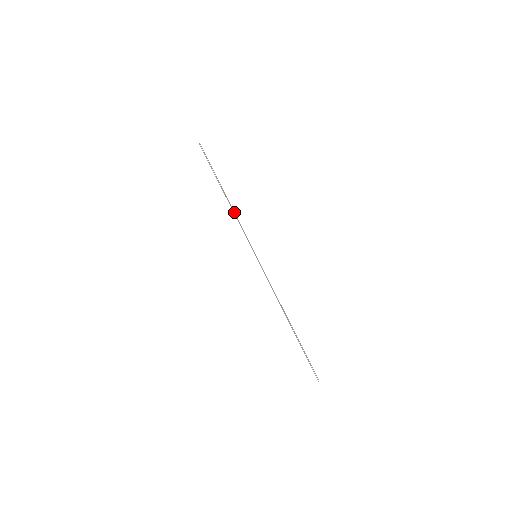
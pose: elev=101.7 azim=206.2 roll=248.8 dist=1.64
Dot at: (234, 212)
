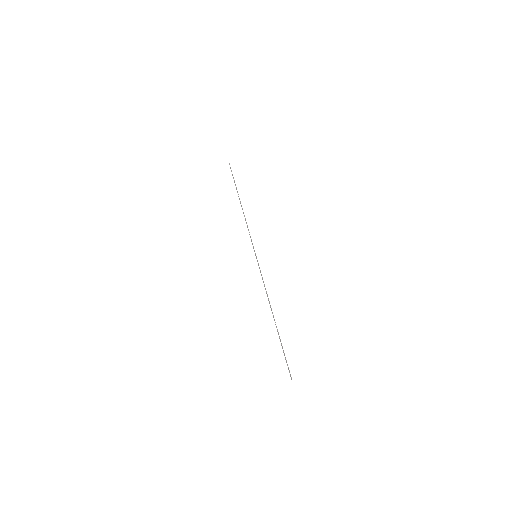
Dot at: (245, 218)
